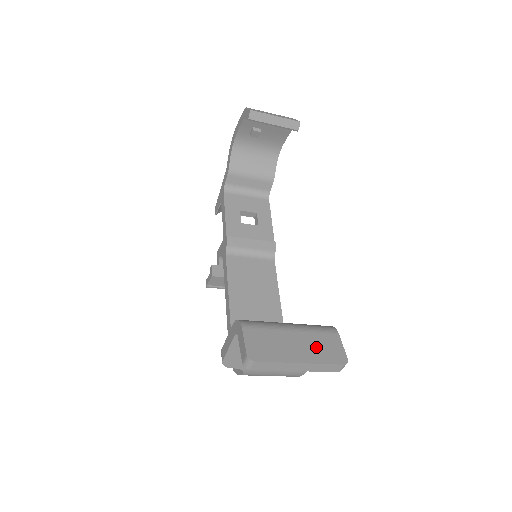
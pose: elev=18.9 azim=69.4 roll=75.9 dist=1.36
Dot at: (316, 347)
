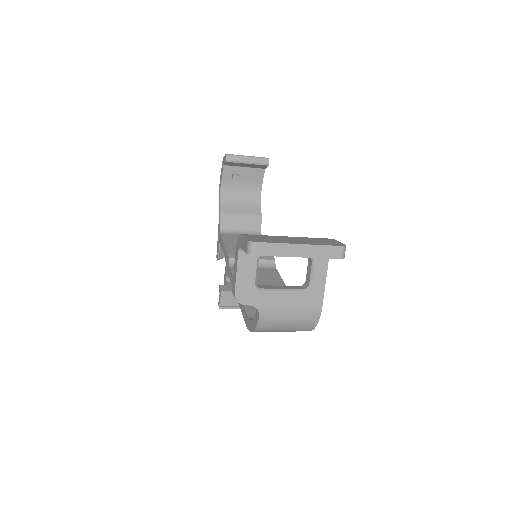
Dot at: (313, 241)
